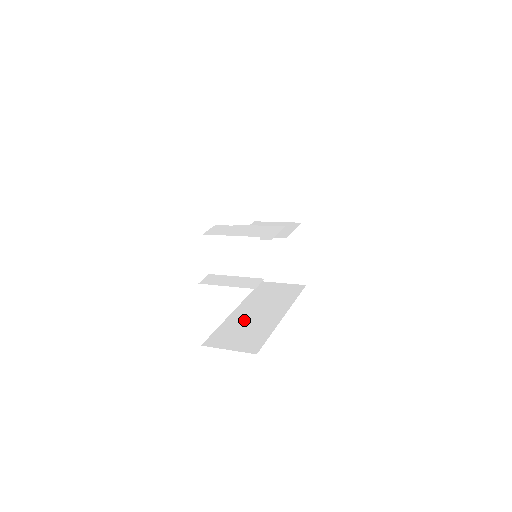
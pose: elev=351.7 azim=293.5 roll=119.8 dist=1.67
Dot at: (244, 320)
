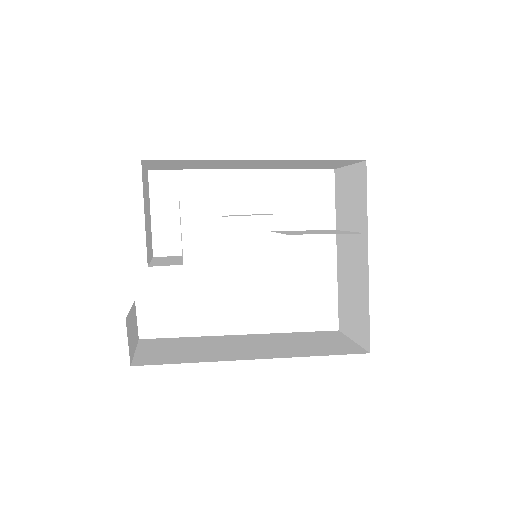
Dot at: (217, 343)
